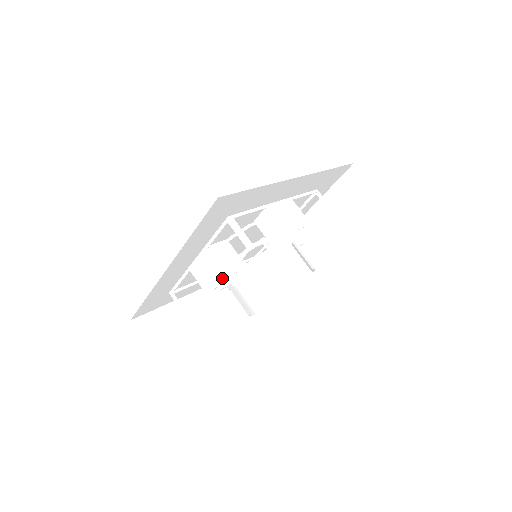
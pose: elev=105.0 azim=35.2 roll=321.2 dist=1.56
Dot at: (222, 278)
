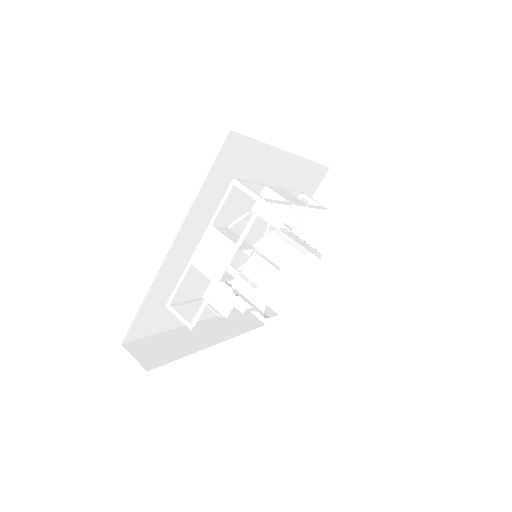
Dot at: (233, 253)
